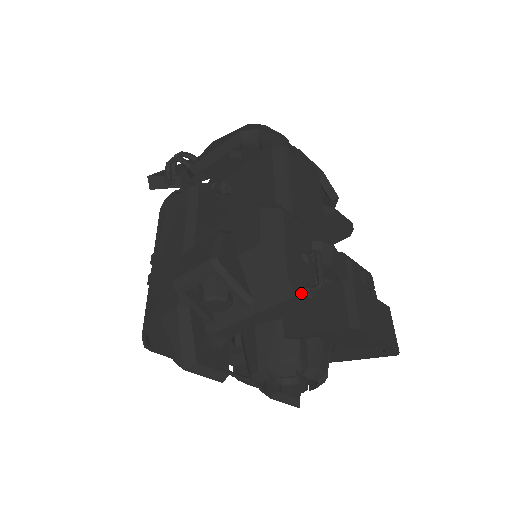
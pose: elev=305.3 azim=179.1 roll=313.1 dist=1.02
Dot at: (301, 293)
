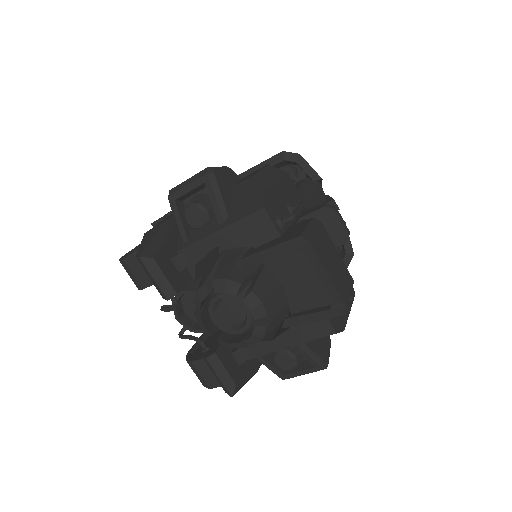
Dot at: (271, 213)
